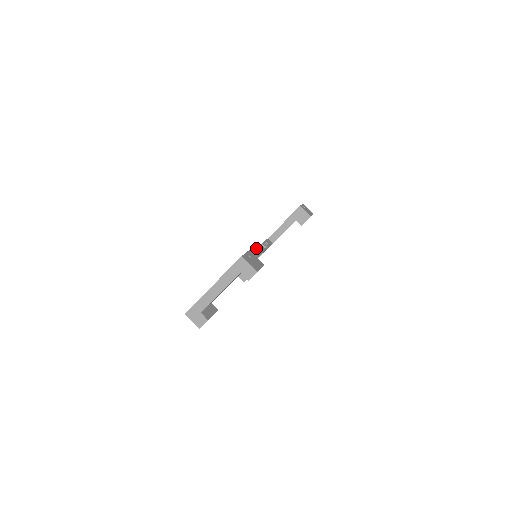
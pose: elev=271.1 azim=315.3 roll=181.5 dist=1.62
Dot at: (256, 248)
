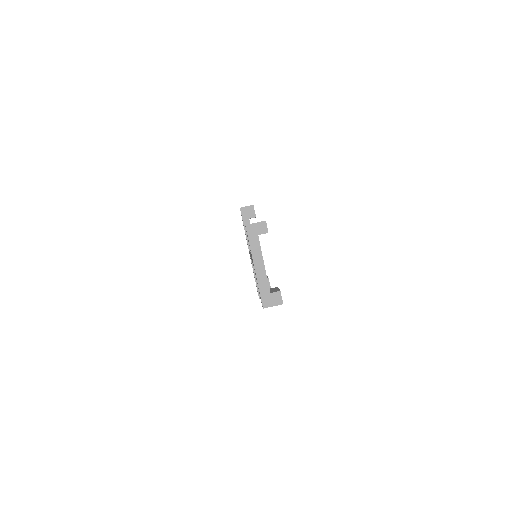
Dot at: occluded
